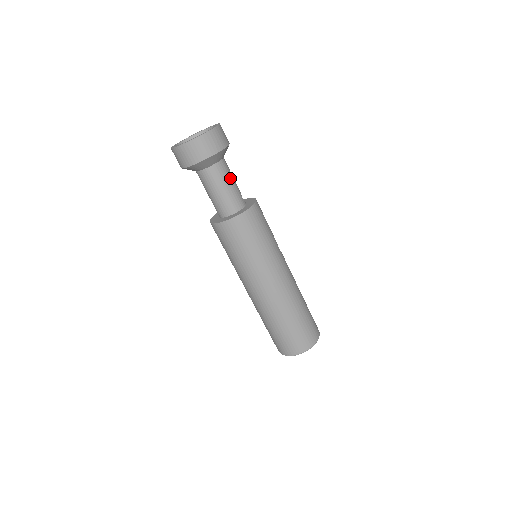
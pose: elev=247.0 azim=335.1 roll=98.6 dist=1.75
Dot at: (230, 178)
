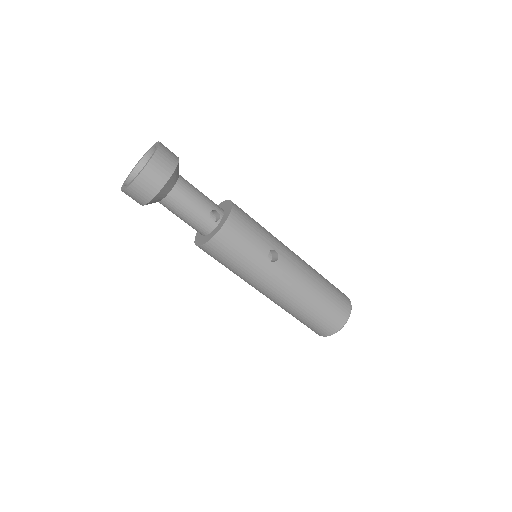
Dot at: (186, 207)
